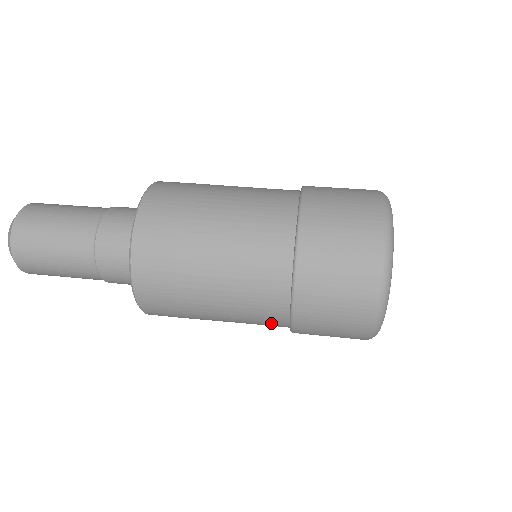
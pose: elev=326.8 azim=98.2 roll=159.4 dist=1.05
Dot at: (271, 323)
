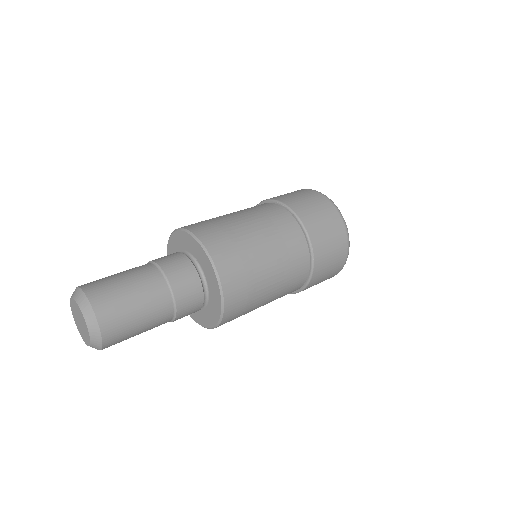
Dot at: (300, 273)
